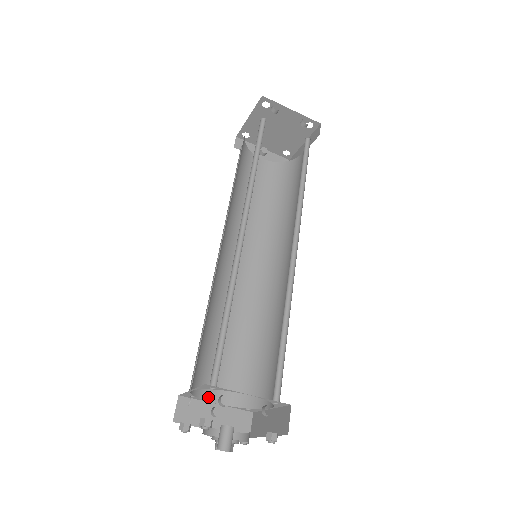
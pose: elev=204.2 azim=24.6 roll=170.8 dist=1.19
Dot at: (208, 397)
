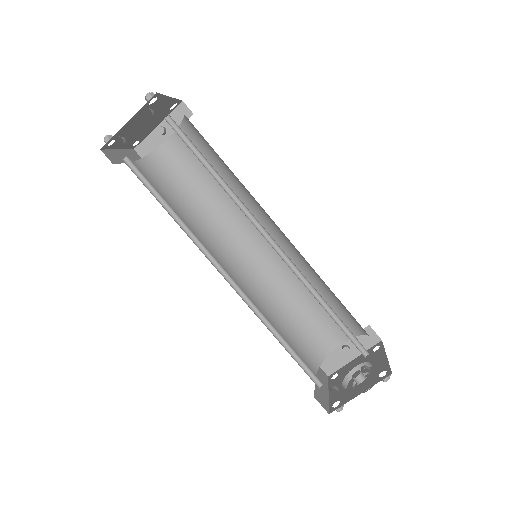
Dot at: (332, 348)
